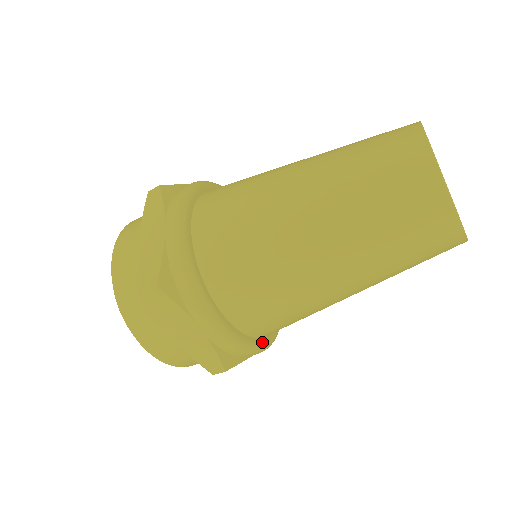
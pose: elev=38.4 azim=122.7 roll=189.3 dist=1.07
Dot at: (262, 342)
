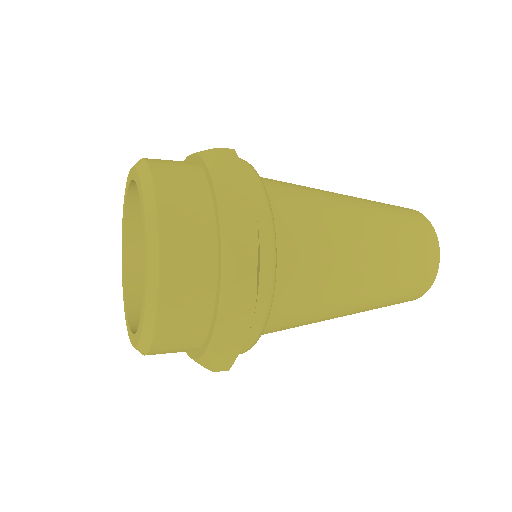
Dot at: occluded
